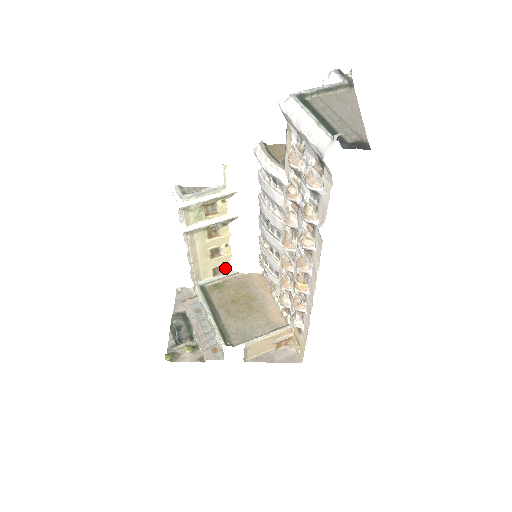
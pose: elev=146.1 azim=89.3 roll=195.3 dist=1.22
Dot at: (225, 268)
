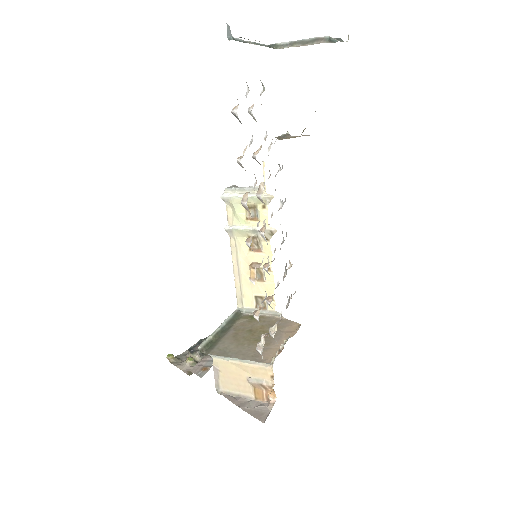
Dot at: occluded
